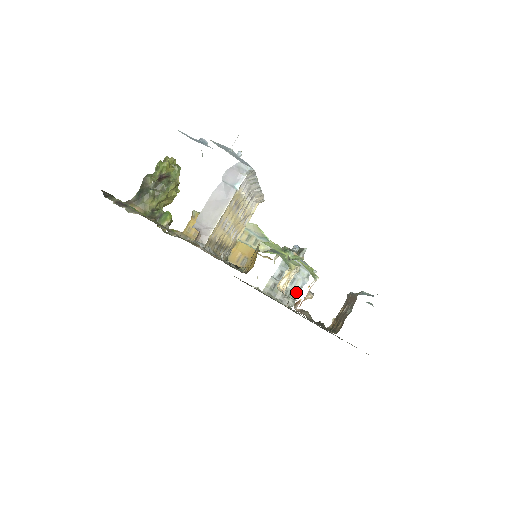
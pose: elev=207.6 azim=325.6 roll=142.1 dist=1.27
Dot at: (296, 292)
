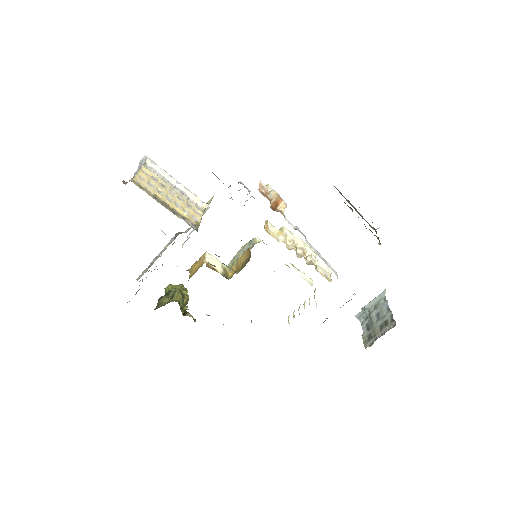
Dot at: (387, 315)
